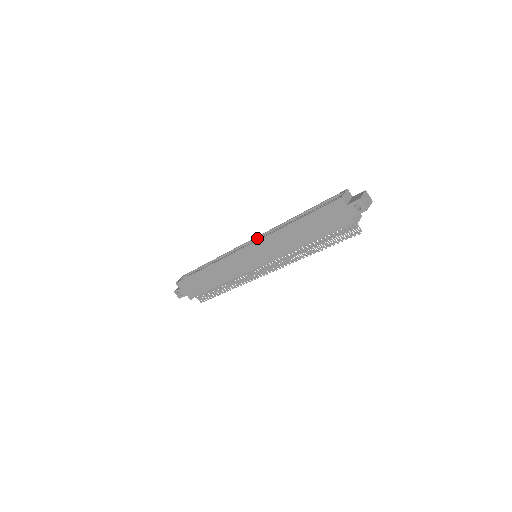
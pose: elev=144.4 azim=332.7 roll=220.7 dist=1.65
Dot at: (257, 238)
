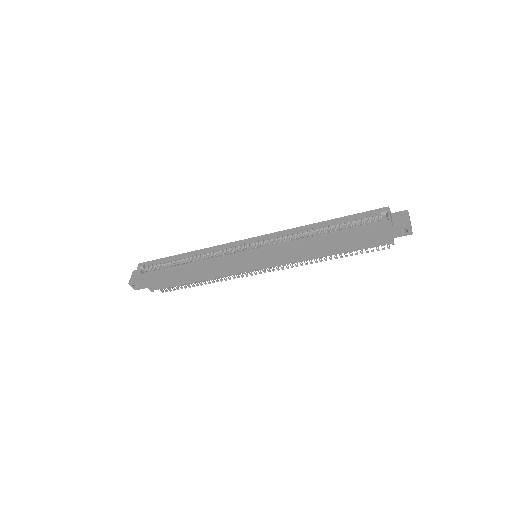
Dot at: (260, 238)
